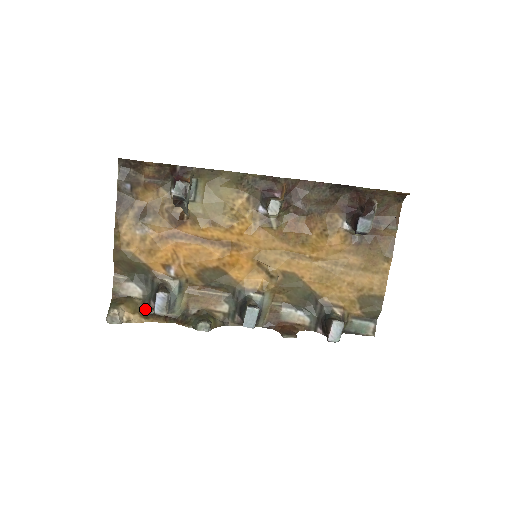
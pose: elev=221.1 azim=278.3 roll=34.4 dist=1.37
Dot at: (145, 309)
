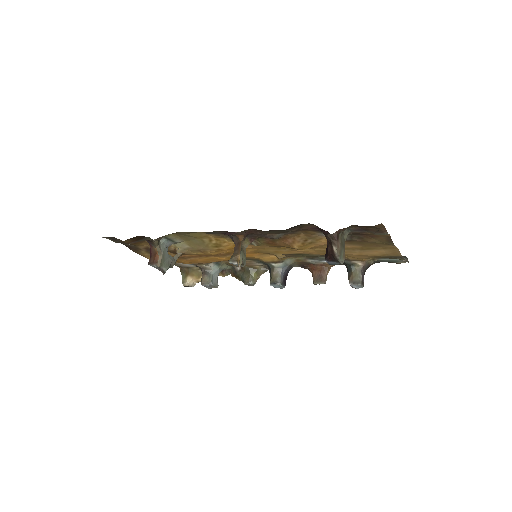
Dot at: occluded
